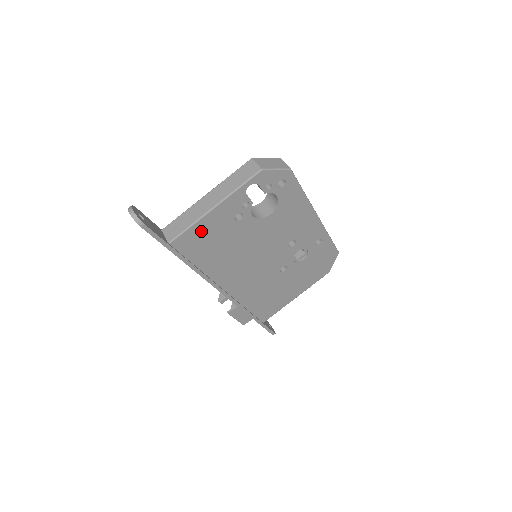
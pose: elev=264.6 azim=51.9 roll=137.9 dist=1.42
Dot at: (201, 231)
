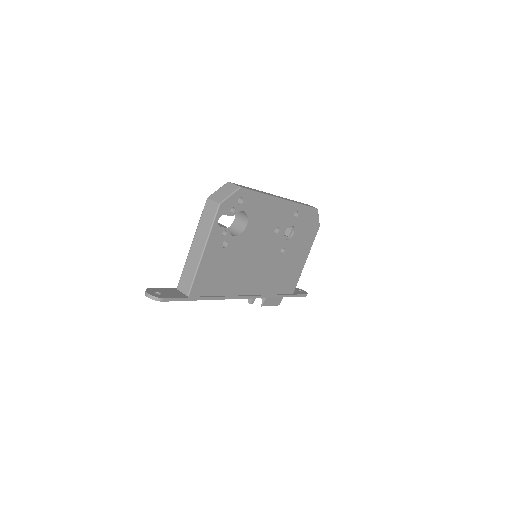
Dot at: (205, 273)
